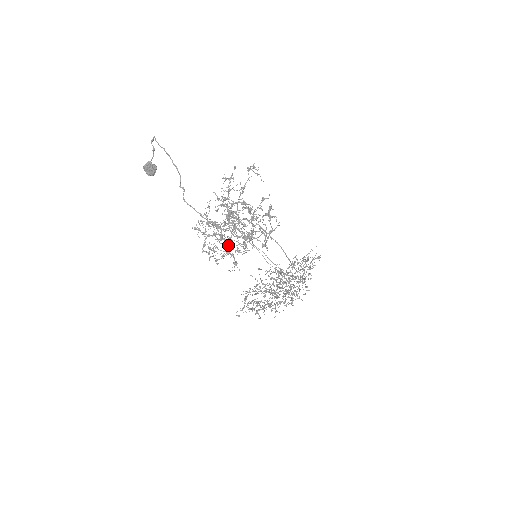
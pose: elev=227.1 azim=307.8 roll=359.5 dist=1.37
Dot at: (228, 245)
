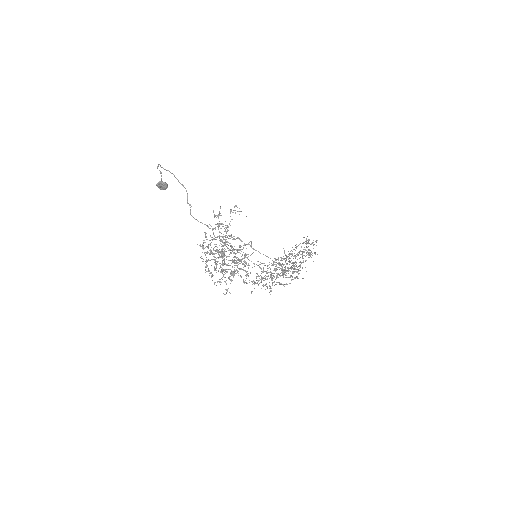
Dot at: occluded
